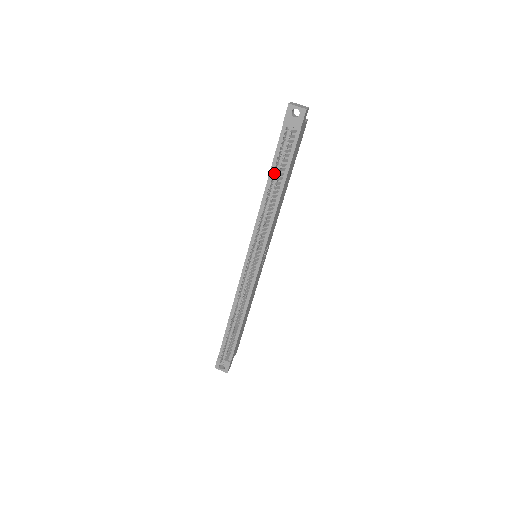
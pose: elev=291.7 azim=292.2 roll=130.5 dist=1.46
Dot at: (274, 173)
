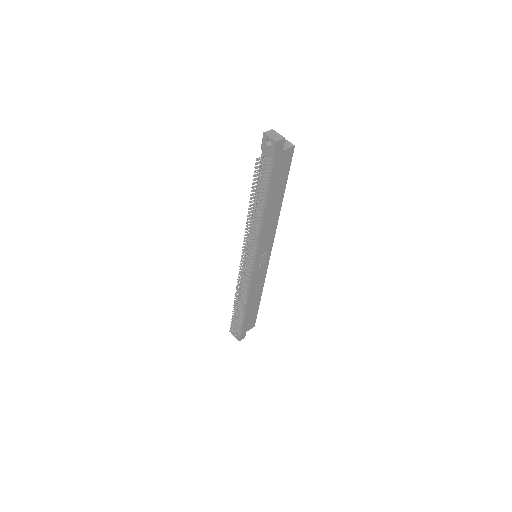
Dot at: (253, 193)
